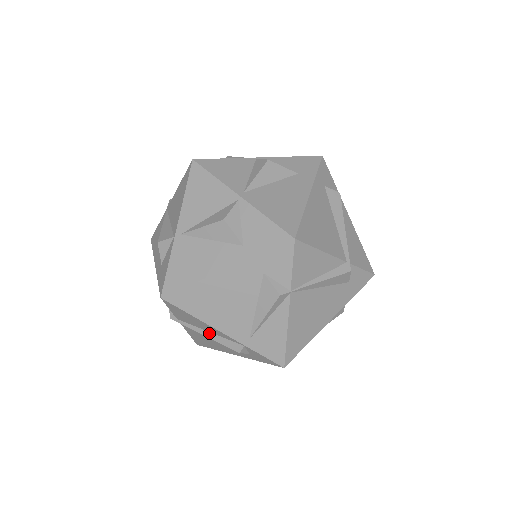
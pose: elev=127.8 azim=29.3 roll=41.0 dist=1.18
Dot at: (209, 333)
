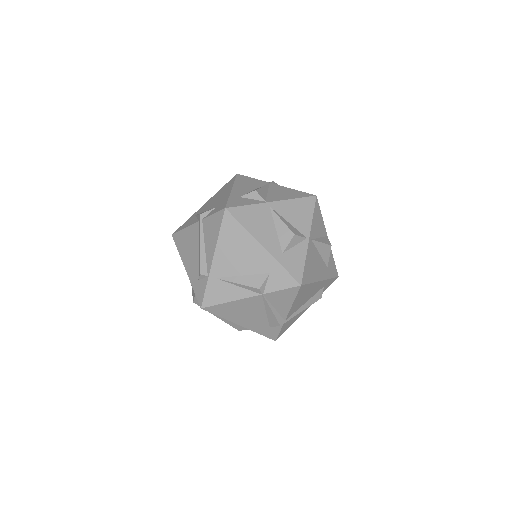
Dot at: (204, 247)
